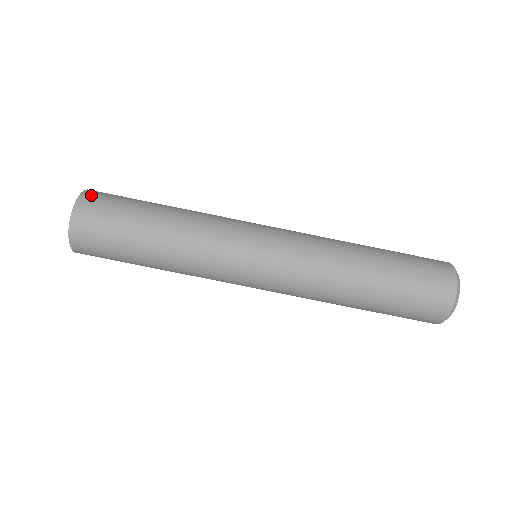
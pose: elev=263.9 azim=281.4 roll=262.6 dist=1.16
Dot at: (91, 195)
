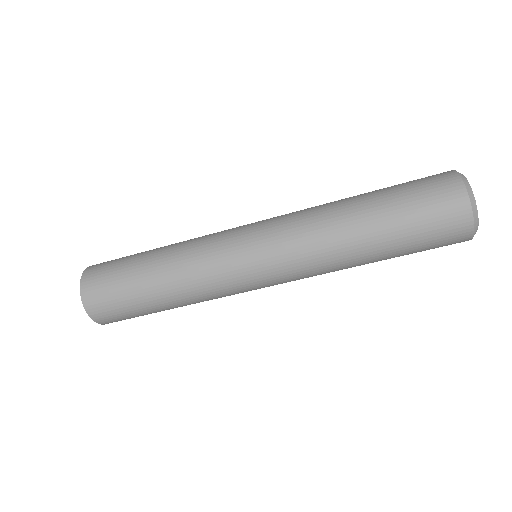
Dot at: (92, 303)
